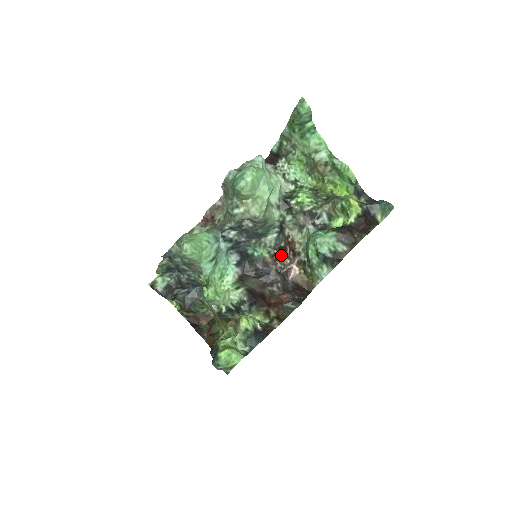
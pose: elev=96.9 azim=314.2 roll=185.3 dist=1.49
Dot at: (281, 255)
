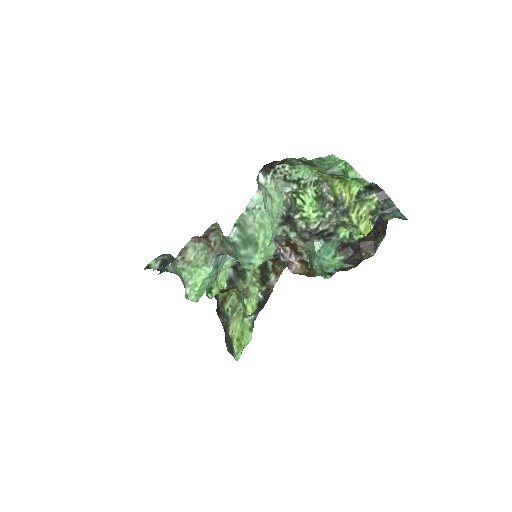
Dot at: occluded
